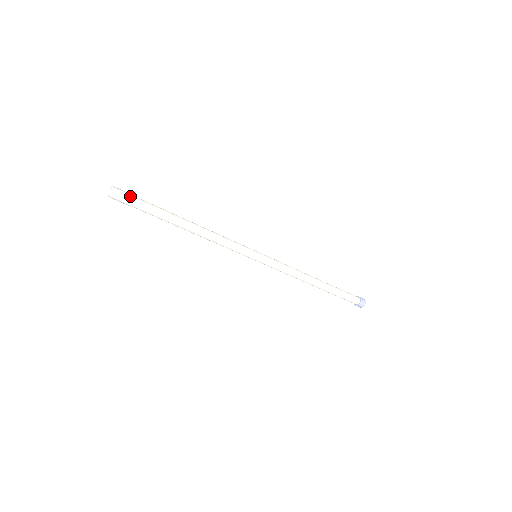
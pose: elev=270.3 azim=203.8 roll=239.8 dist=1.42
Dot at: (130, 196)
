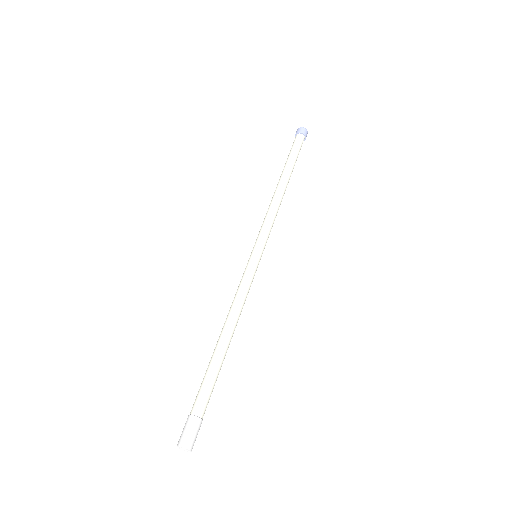
Dot at: (195, 423)
